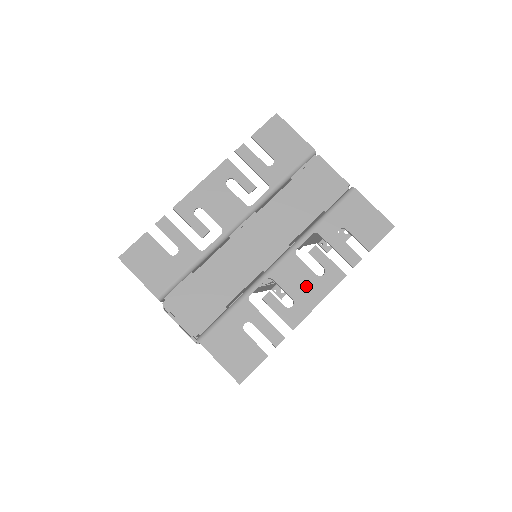
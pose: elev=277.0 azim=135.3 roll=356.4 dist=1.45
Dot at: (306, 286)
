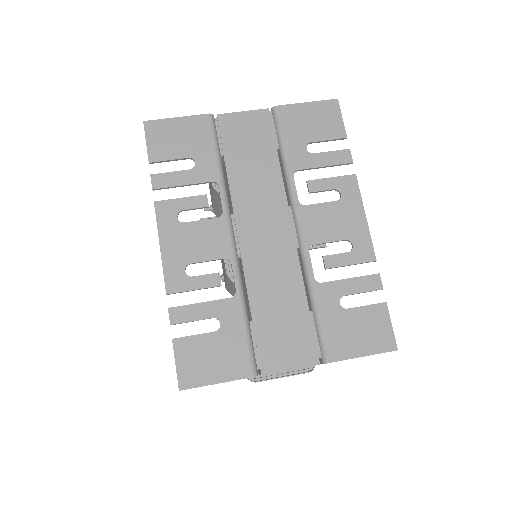
Dot at: (341, 218)
